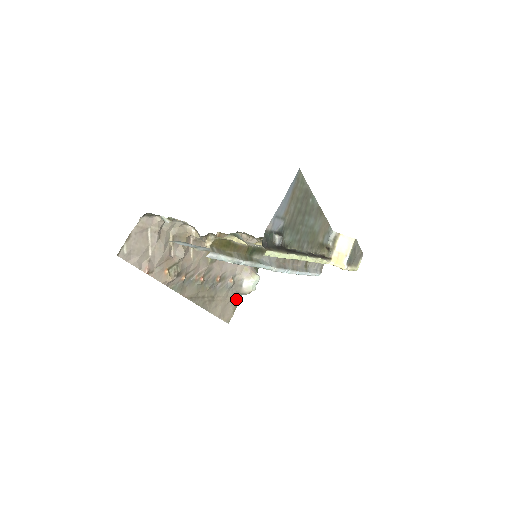
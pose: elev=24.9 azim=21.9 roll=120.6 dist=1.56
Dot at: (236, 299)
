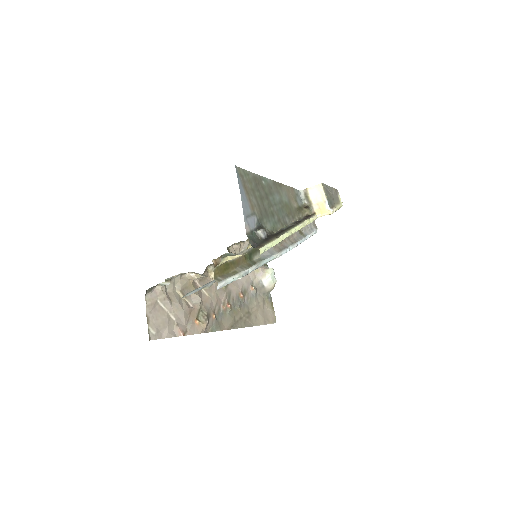
Dot at: (267, 299)
